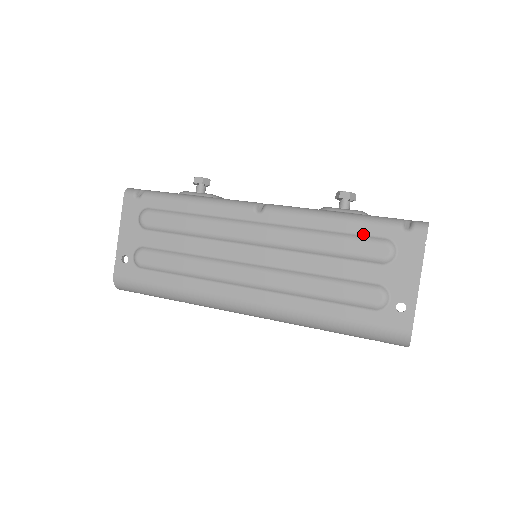
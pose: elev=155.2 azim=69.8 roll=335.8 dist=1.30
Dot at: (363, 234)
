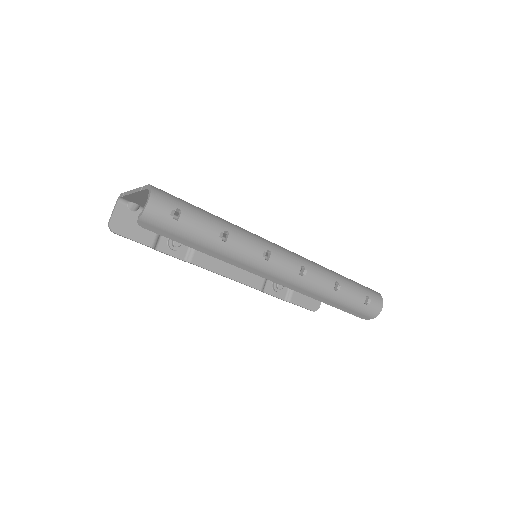
Dot at: occluded
